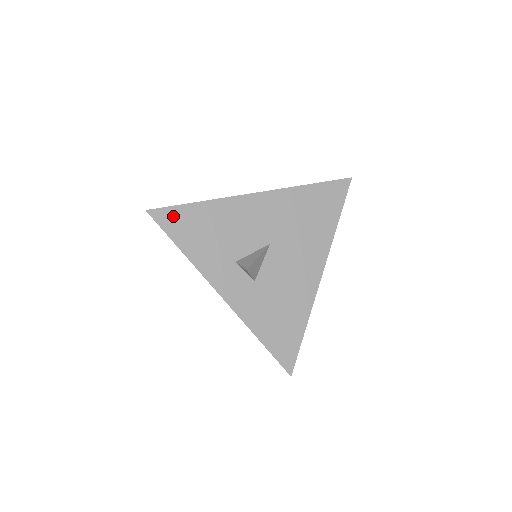
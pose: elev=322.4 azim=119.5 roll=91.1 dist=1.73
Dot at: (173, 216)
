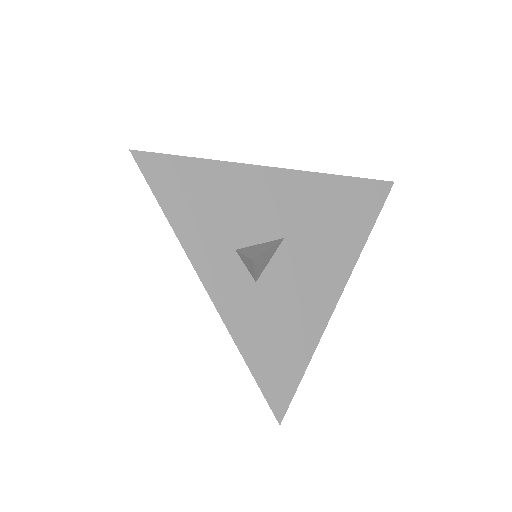
Dot at: (165, 168)
